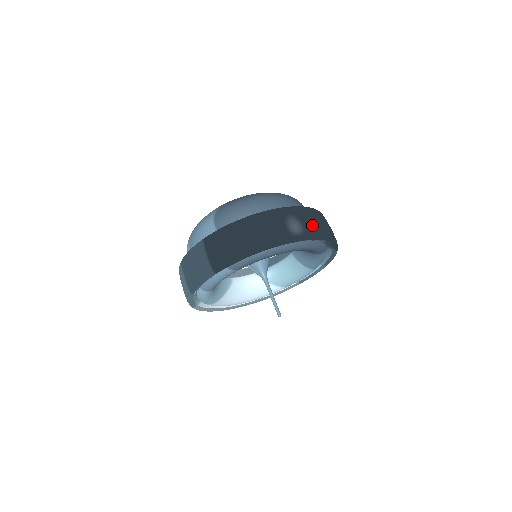
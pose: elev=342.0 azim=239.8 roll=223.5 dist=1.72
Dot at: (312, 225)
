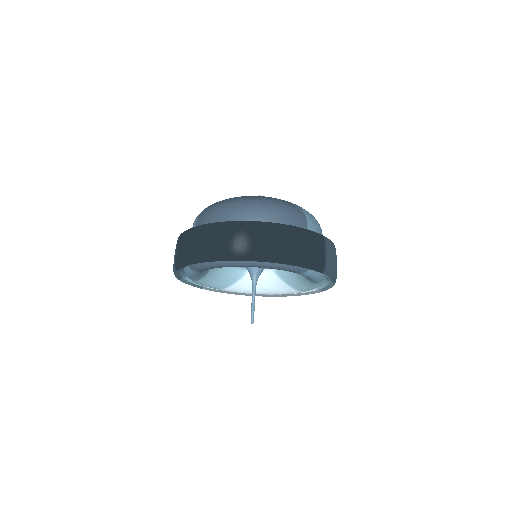
Dot at: (264, 245)
